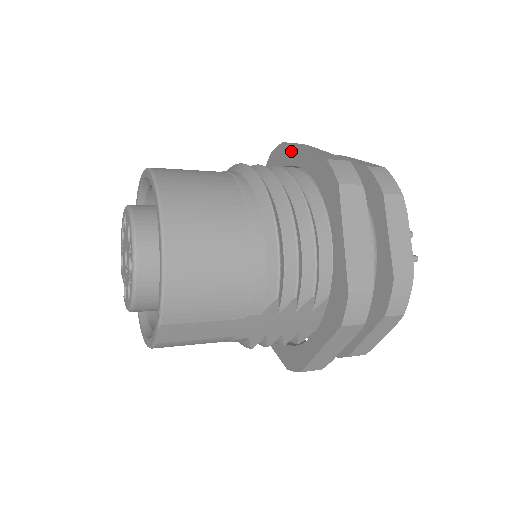
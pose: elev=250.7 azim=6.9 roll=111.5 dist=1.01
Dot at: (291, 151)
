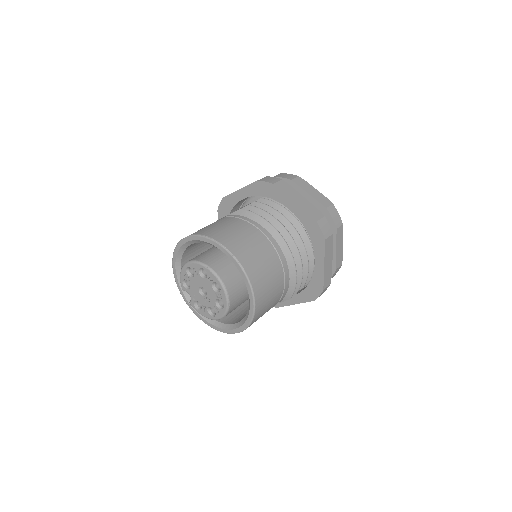
Dot at: (282, 195)
